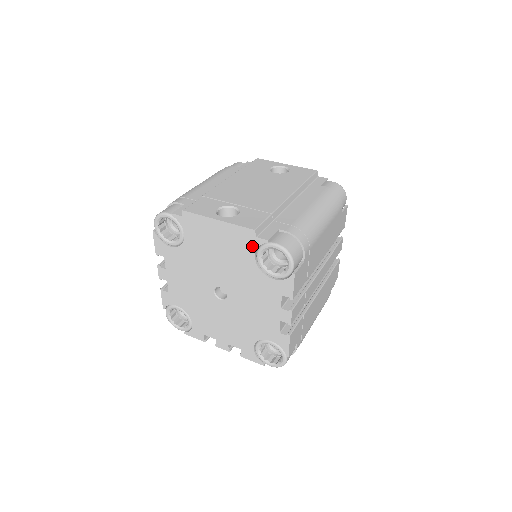
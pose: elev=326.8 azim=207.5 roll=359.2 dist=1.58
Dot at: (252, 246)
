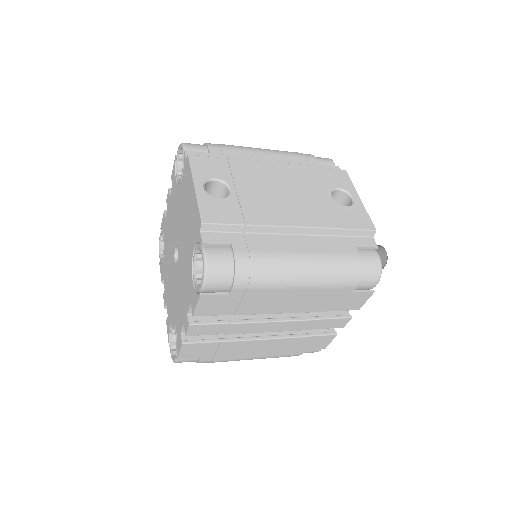
Dot at: (196, 236)
